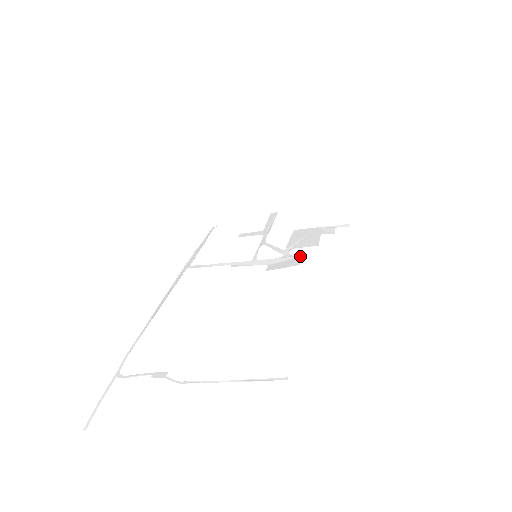
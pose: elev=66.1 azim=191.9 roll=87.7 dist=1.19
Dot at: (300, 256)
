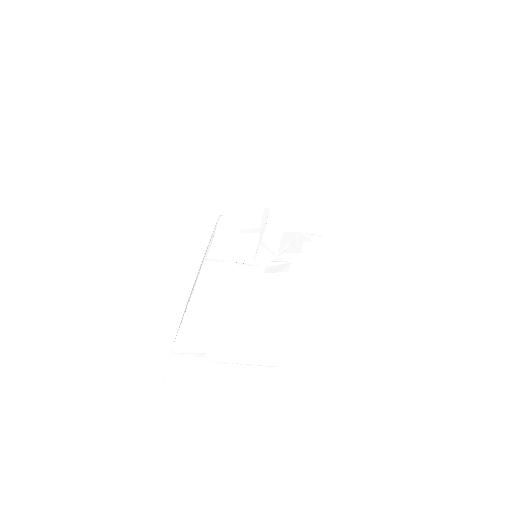
Dot at: (288, 262)
